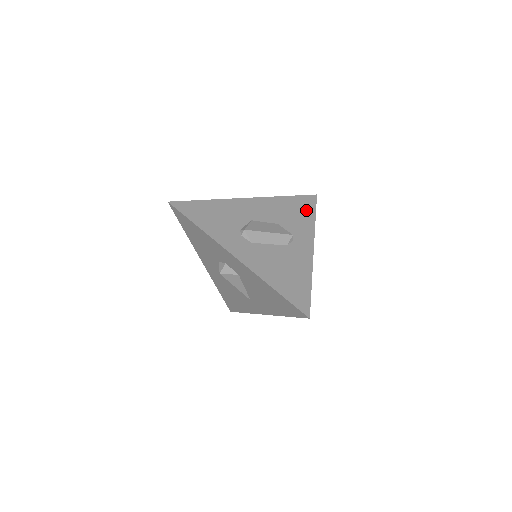
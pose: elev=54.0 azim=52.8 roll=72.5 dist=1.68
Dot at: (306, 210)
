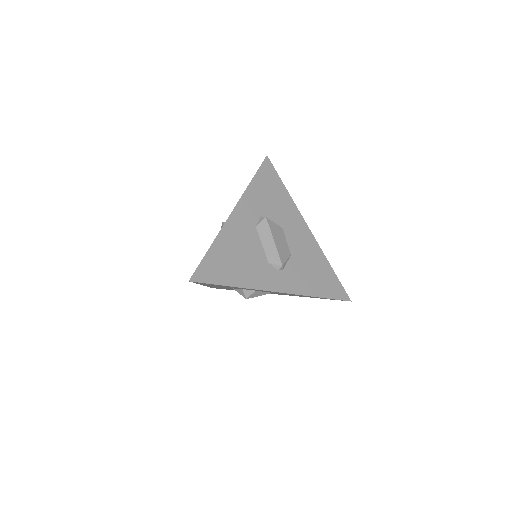
Dot at: (324, 287)
